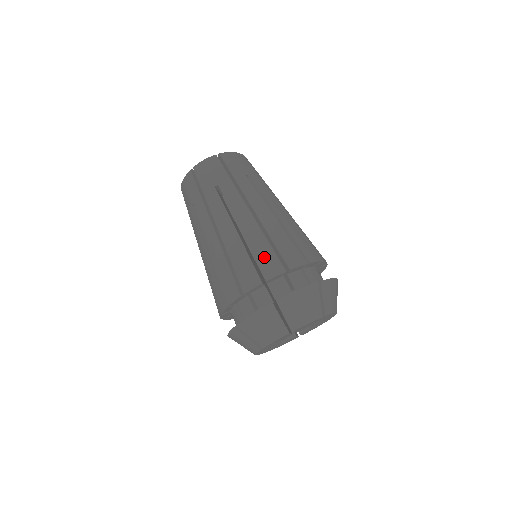
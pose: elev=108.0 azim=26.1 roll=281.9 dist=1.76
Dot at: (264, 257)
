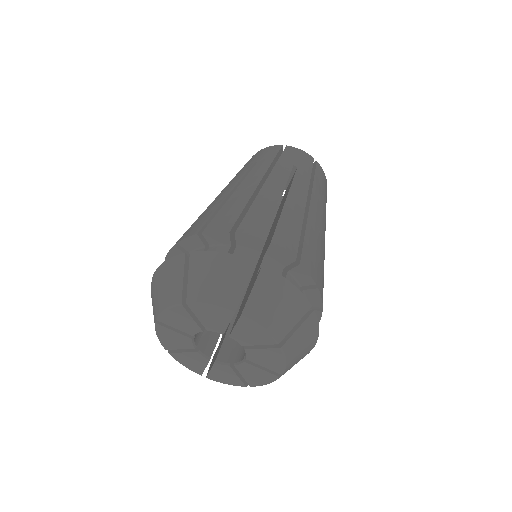
Dot at: (287, 231)
